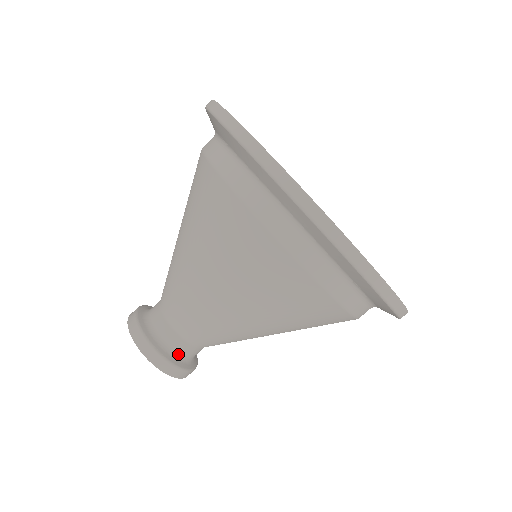
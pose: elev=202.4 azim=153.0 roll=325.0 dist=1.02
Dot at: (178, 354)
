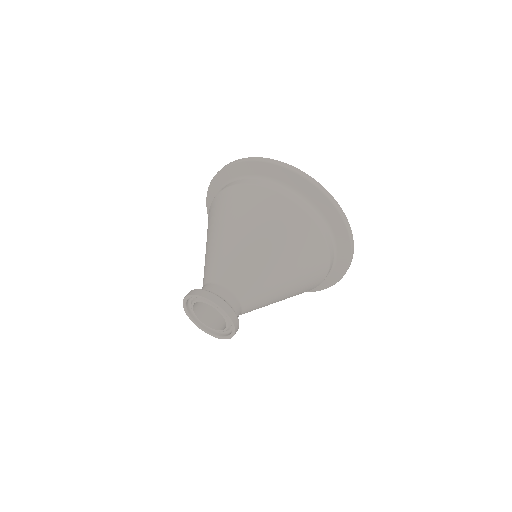
Dot at: (222, 298)
